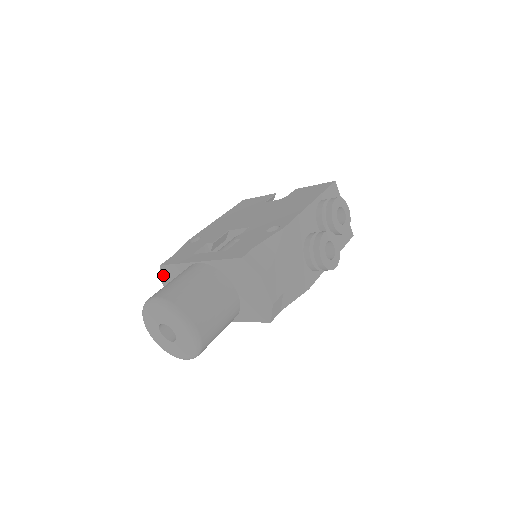
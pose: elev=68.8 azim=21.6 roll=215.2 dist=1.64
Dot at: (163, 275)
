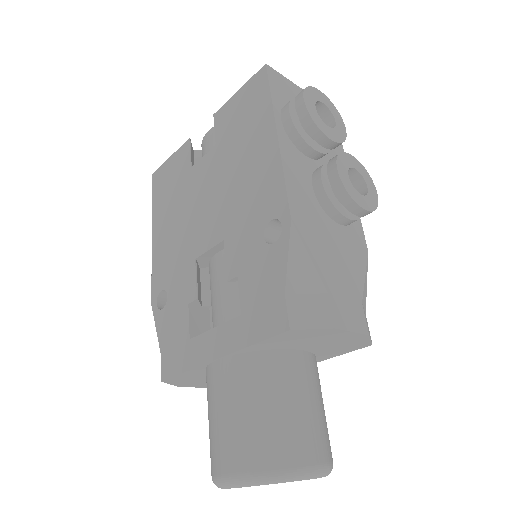
Dot at: (174, 383)
